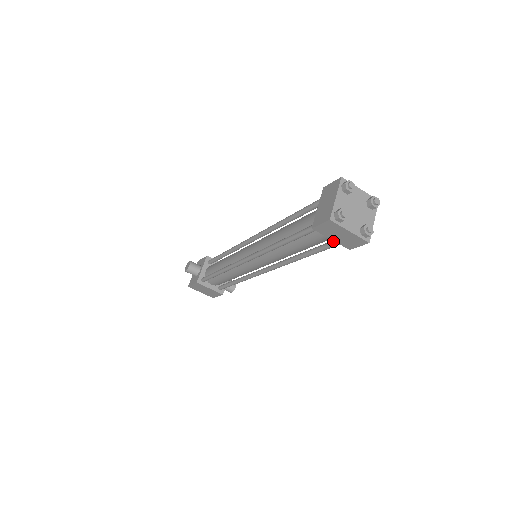
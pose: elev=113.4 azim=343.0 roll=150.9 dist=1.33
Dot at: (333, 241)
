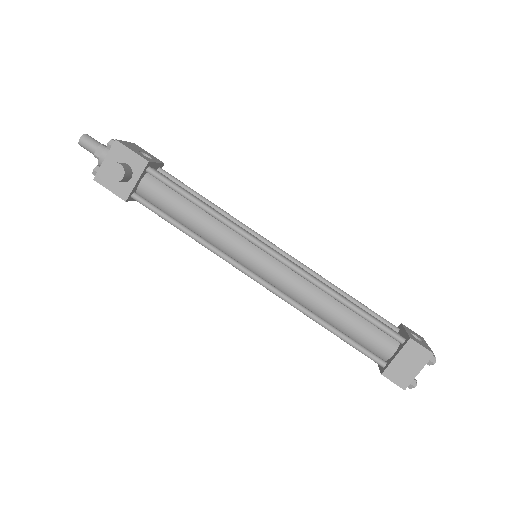
Dot at: occluded
